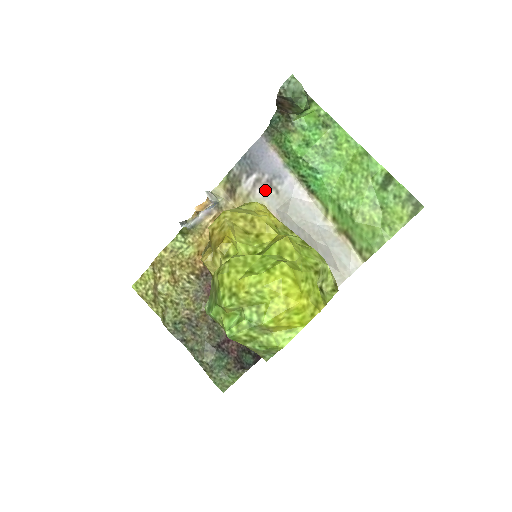
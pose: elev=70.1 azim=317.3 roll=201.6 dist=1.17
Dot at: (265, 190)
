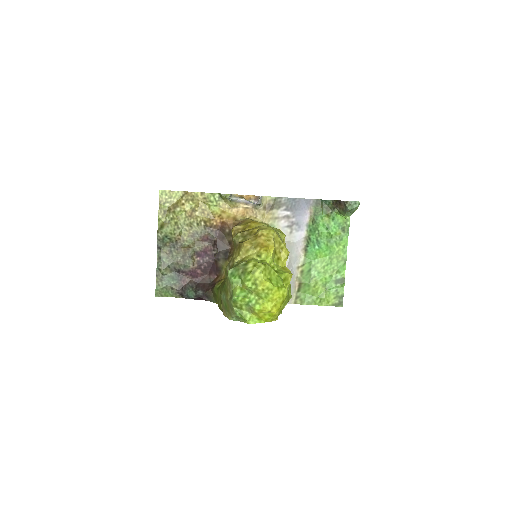
Dot at: (287, 225)
